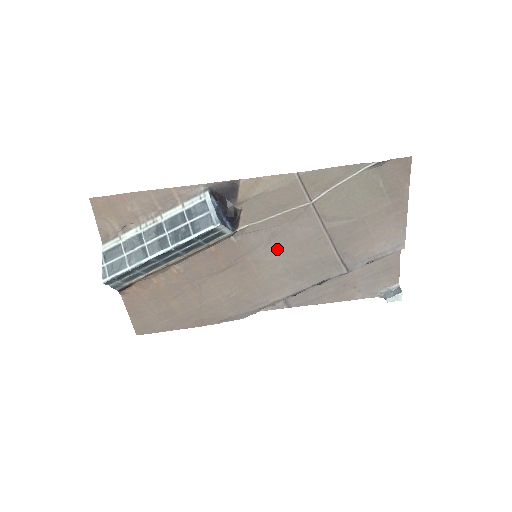
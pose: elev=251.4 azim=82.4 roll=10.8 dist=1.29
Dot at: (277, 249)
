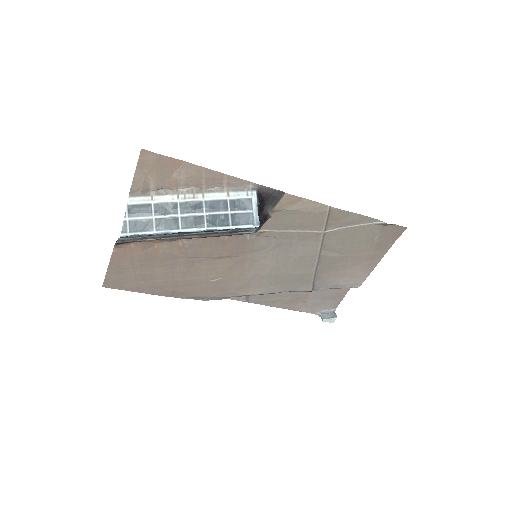
Dot at: (275, 256)
